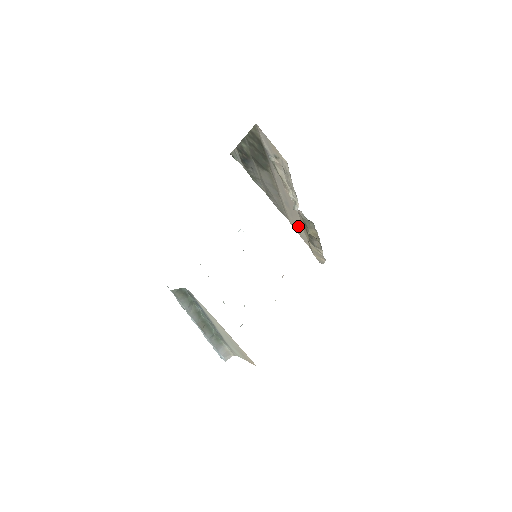
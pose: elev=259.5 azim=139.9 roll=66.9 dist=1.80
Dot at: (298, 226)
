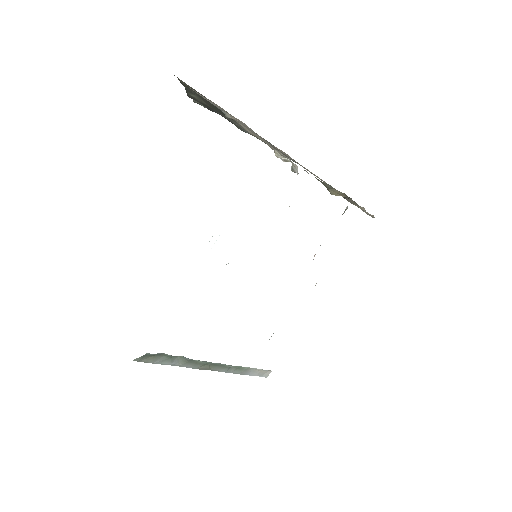
Dot at: occluded
